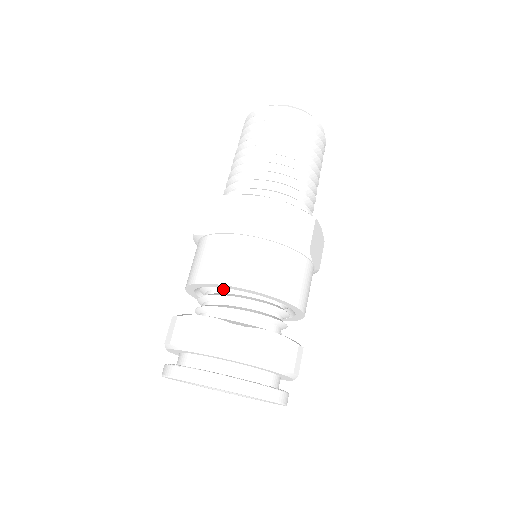
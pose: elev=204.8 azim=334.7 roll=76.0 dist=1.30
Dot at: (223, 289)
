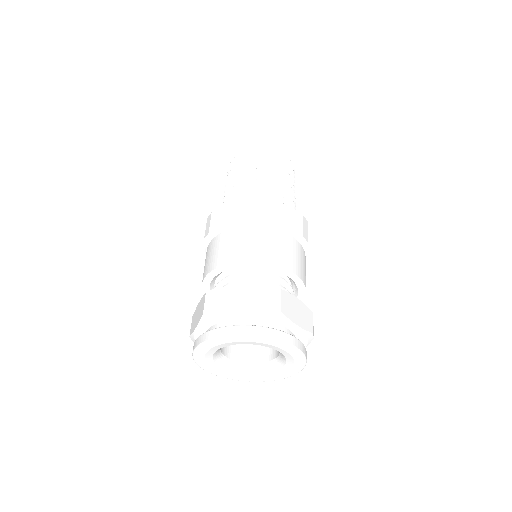
Dot at: occluded
